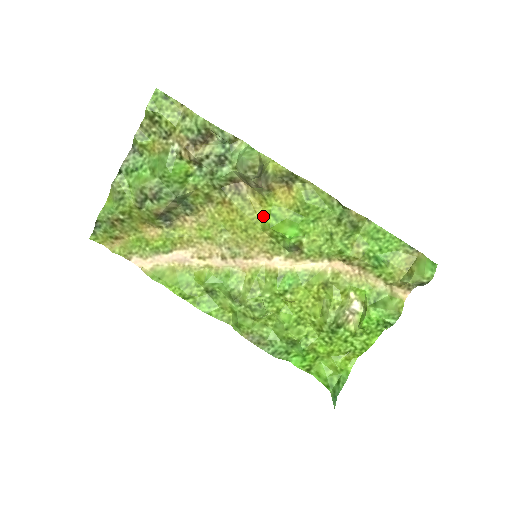
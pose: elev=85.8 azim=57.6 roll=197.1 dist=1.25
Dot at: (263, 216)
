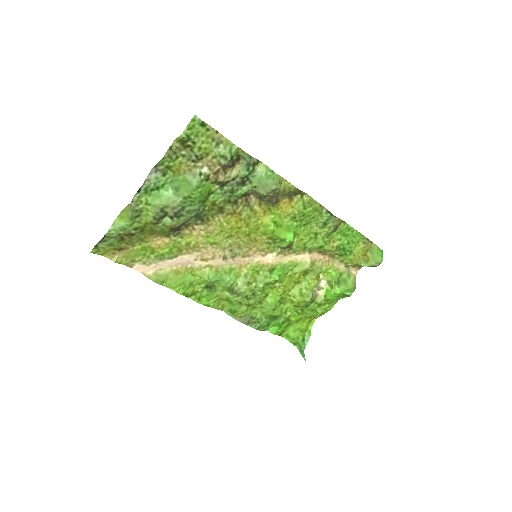
Dot at: (266, 223)
